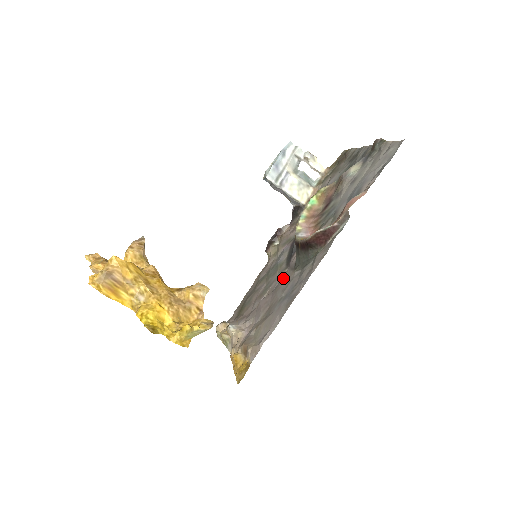
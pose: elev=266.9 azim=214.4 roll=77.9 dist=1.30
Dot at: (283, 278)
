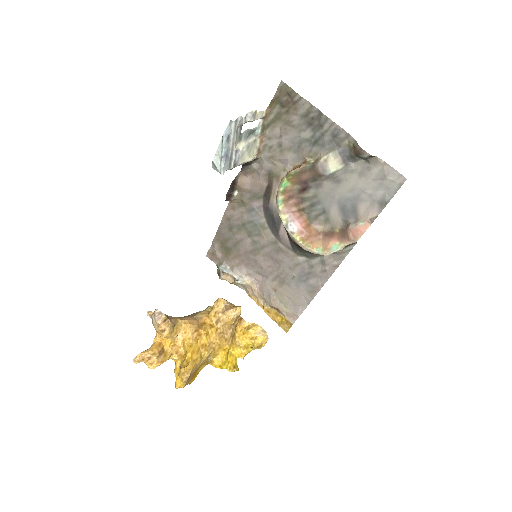
Dot at: (280, 252)
